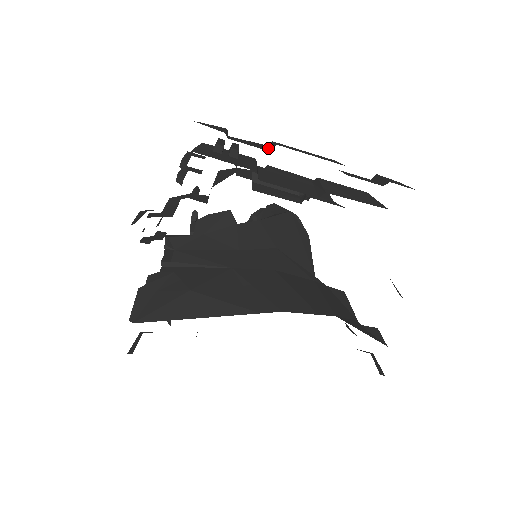
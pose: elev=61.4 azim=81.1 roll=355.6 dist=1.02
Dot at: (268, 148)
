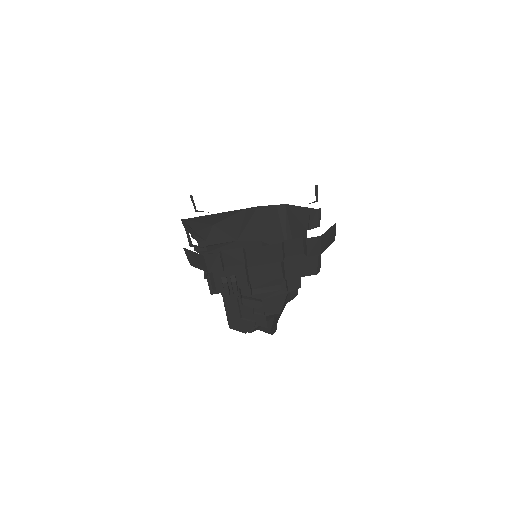
Dot at: occluded
